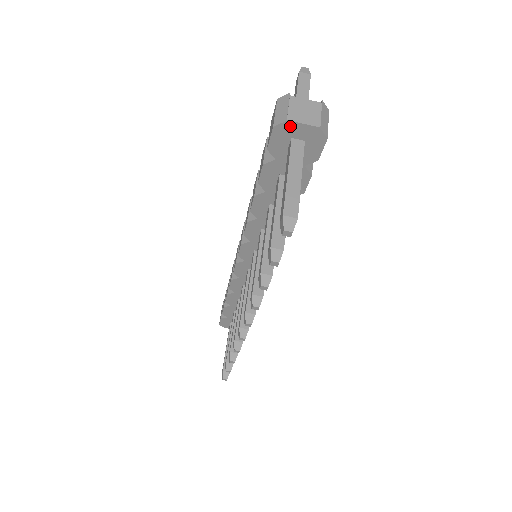
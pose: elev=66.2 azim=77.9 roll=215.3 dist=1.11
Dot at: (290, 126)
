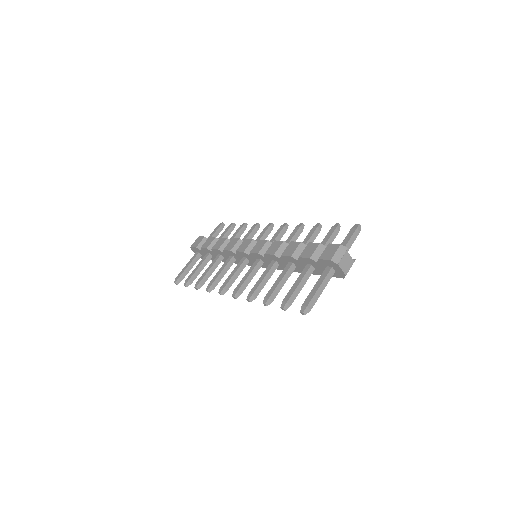
Dot at: (337, 266)
